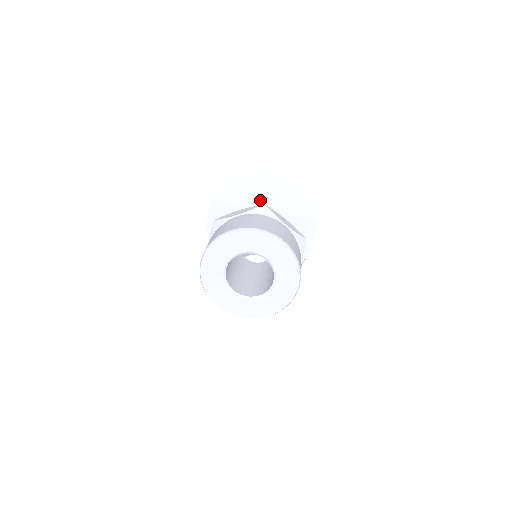
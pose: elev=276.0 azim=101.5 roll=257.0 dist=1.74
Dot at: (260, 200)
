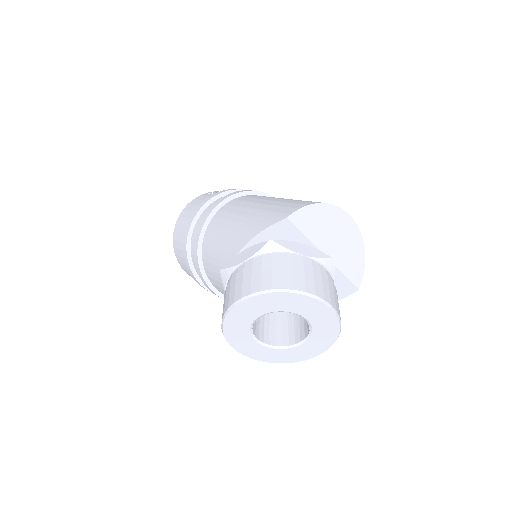
Dot at: (327, 244)
